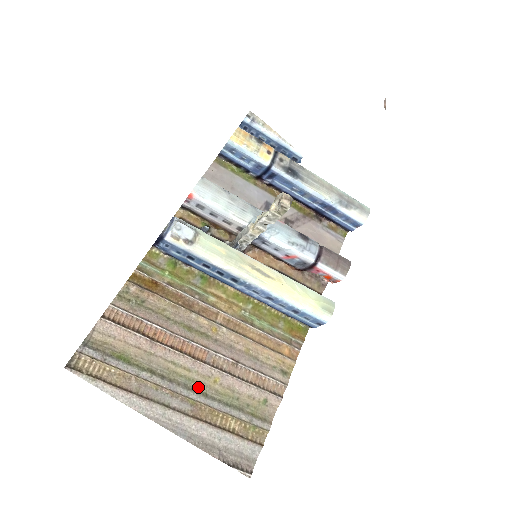
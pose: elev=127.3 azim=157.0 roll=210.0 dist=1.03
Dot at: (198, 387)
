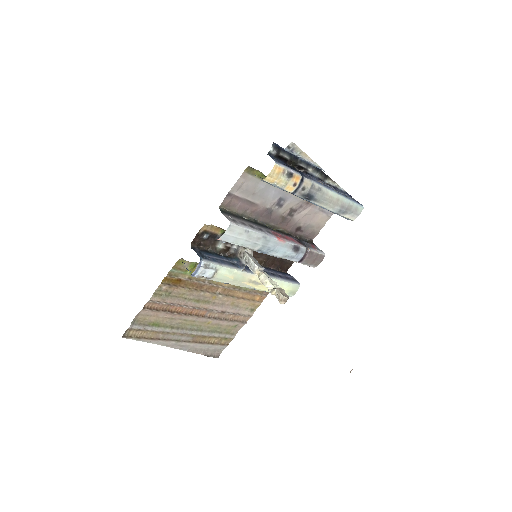
Dot at: (198, 328)
